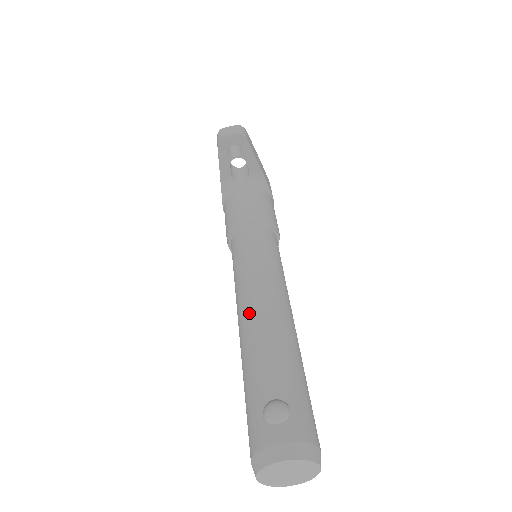
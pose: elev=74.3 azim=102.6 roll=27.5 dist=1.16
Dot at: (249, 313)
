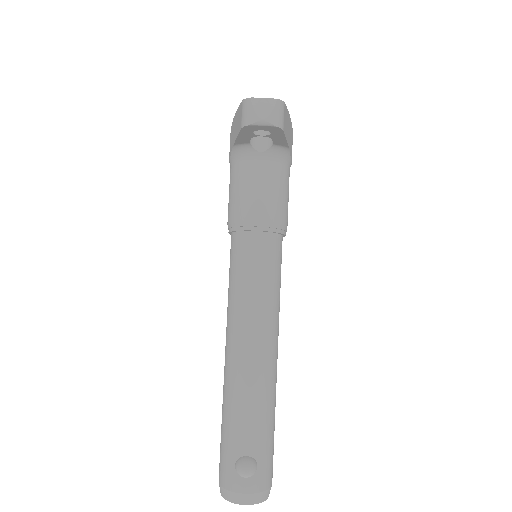
Dot at: (239, 357)
